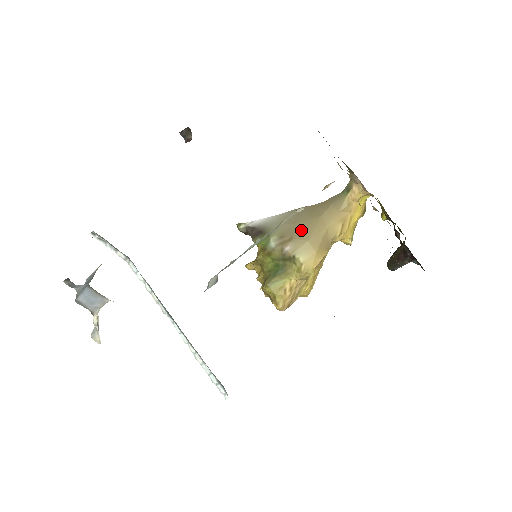
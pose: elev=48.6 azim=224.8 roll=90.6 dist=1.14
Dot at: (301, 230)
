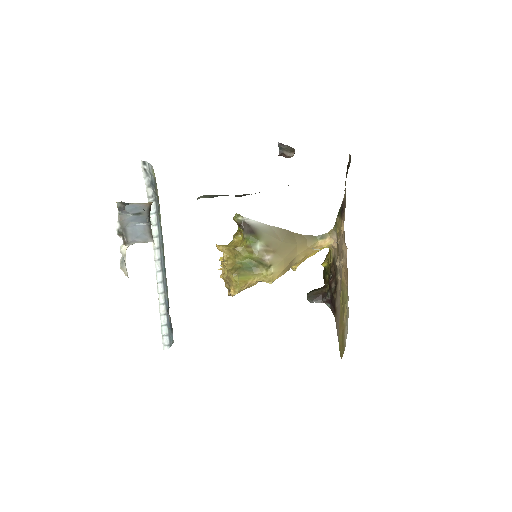
Dot at: (282, 248)
